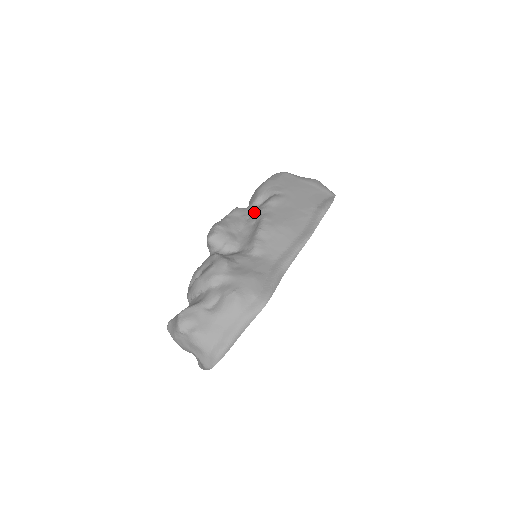
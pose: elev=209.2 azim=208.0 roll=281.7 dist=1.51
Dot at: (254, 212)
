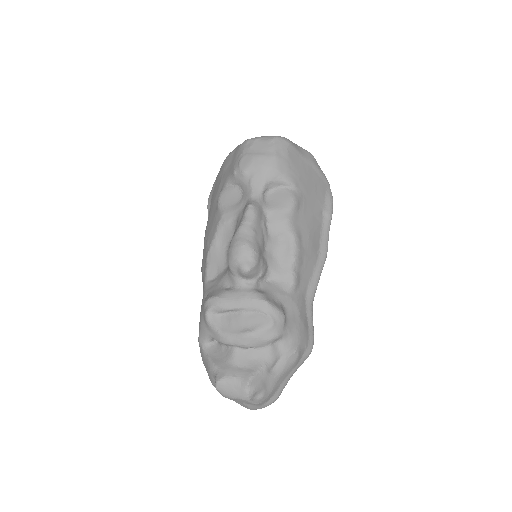
Dot at: (274, 217)
